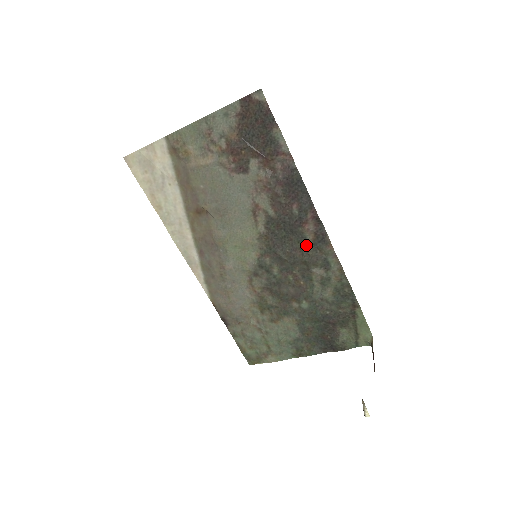
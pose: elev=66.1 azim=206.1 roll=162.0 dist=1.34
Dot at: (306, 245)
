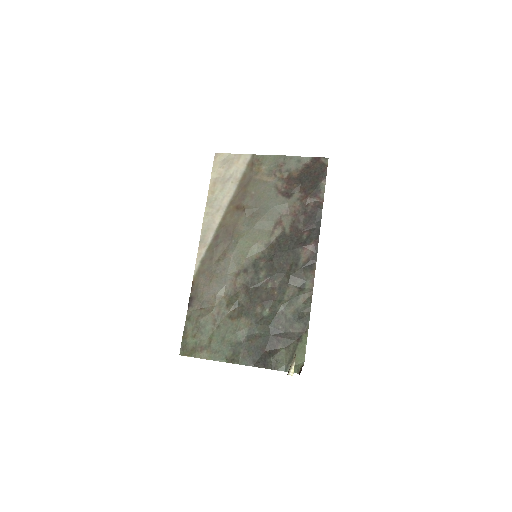
Dot at: (297, 264)
